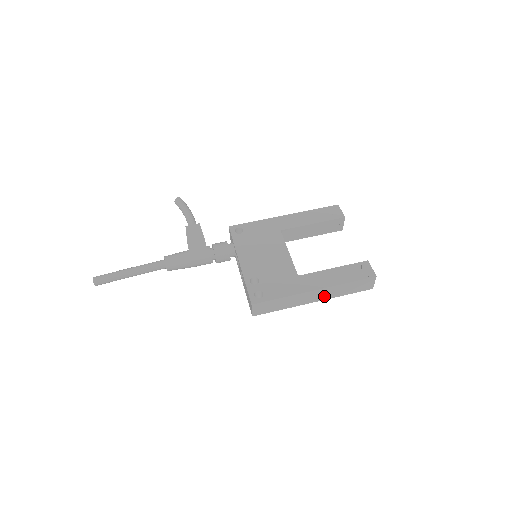
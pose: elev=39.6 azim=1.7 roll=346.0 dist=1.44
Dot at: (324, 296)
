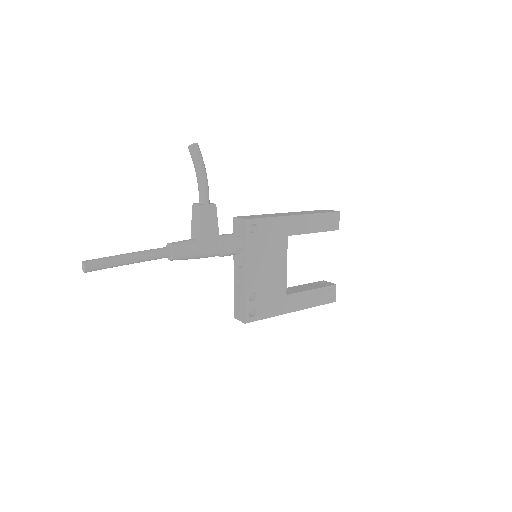
Dot at: occluded
